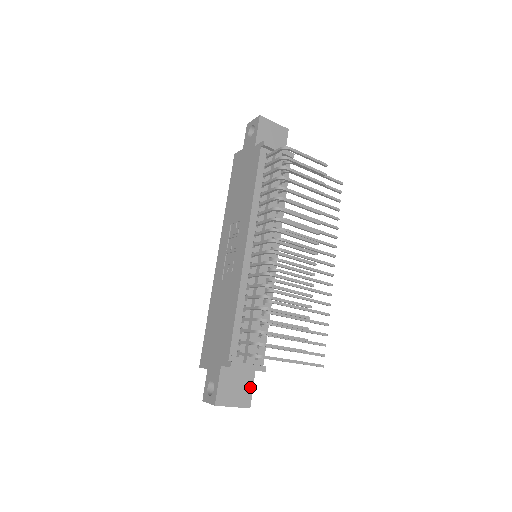
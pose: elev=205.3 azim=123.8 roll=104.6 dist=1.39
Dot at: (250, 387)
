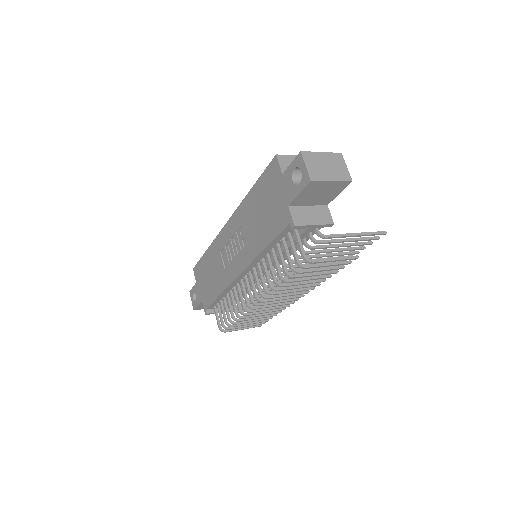
Dot at: occluded
